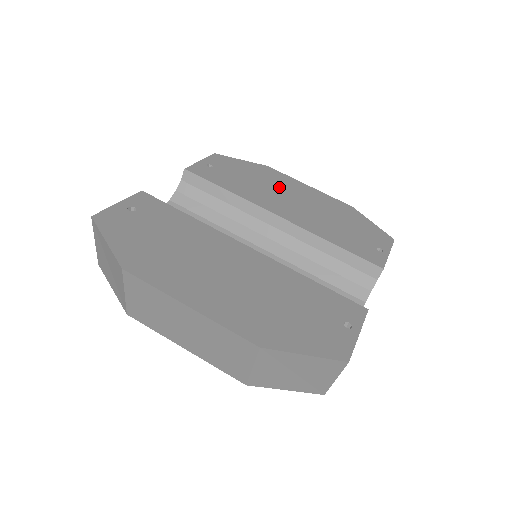
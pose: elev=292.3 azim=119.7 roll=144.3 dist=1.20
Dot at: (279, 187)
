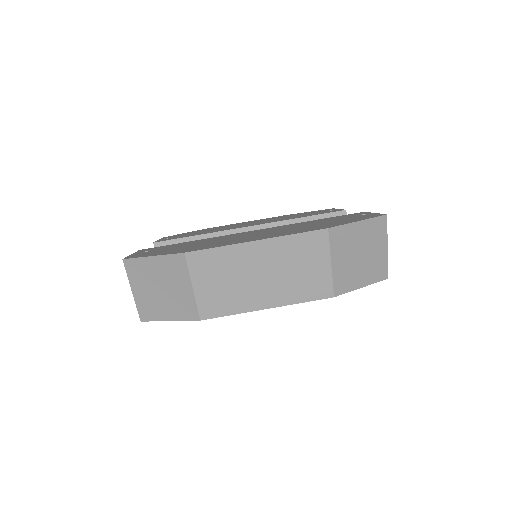
Dot at: (230, 226)
